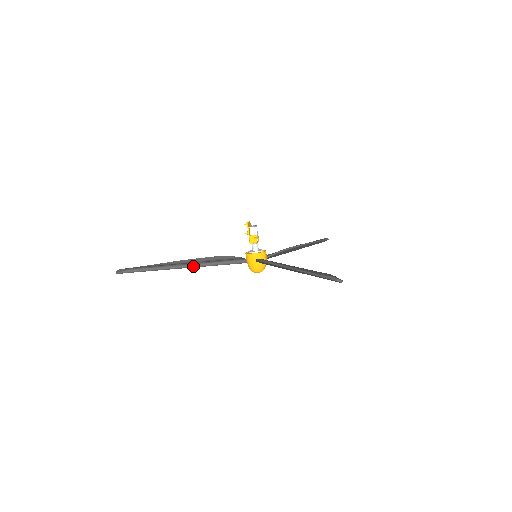
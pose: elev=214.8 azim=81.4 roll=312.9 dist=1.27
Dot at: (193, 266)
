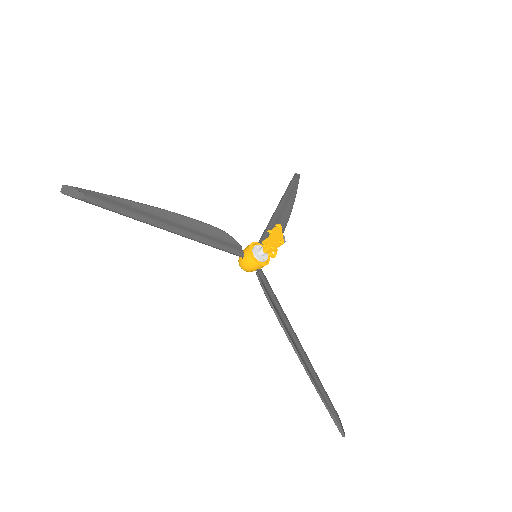
Dot at: (182, 236)
